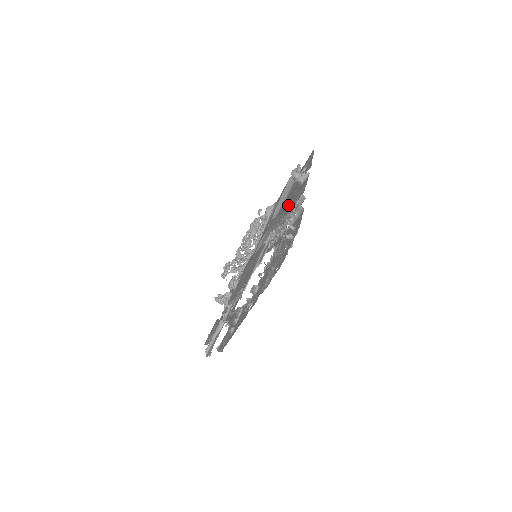
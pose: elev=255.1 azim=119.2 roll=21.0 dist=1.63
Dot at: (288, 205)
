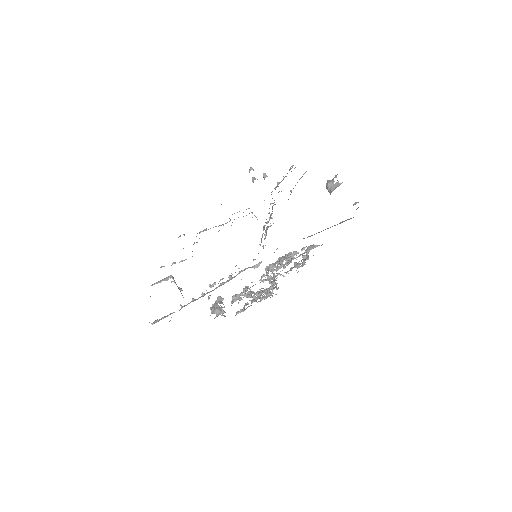
Dot at: occluded
